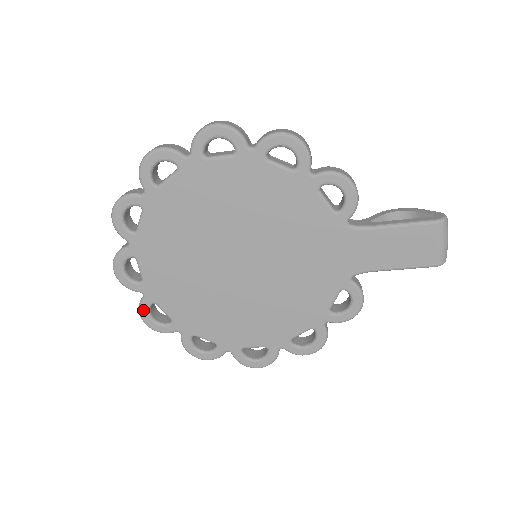
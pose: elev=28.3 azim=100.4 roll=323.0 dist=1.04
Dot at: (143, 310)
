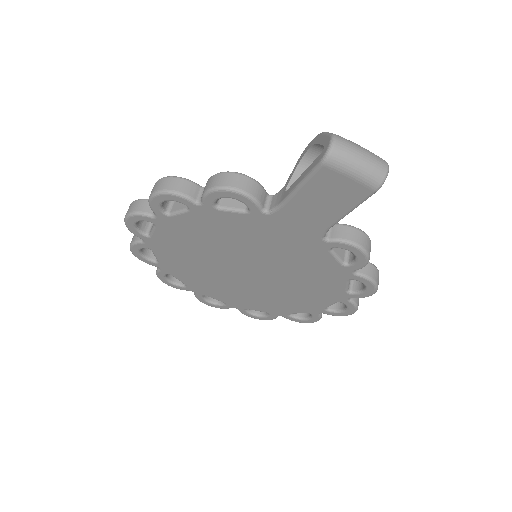
Dot at: (246, 314)
